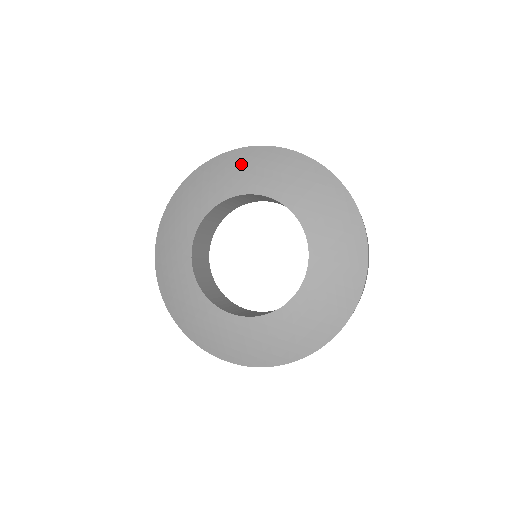
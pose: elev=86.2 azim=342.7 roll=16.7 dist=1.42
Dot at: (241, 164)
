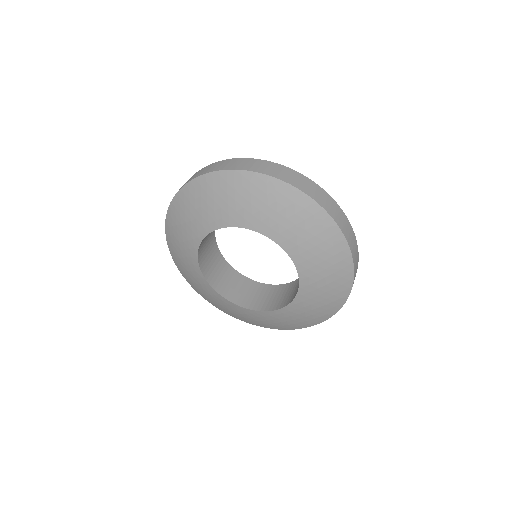
Dot at: (182, 217)
